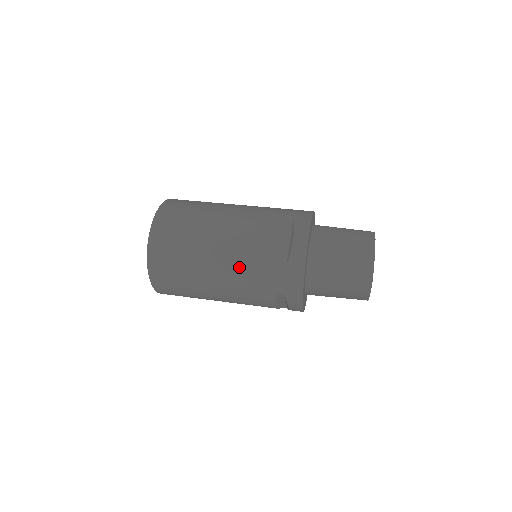
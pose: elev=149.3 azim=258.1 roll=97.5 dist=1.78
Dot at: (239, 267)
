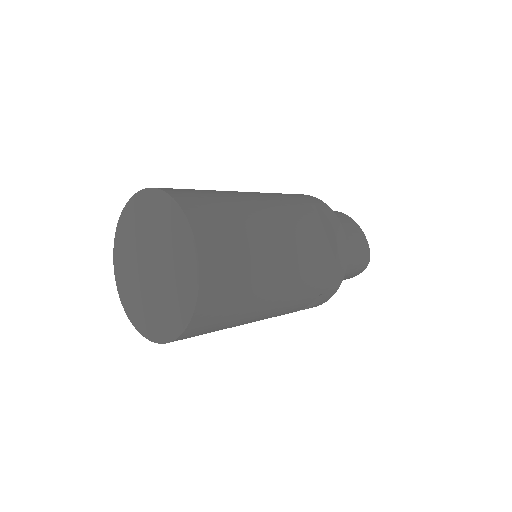
Dot at: (300, 272)
